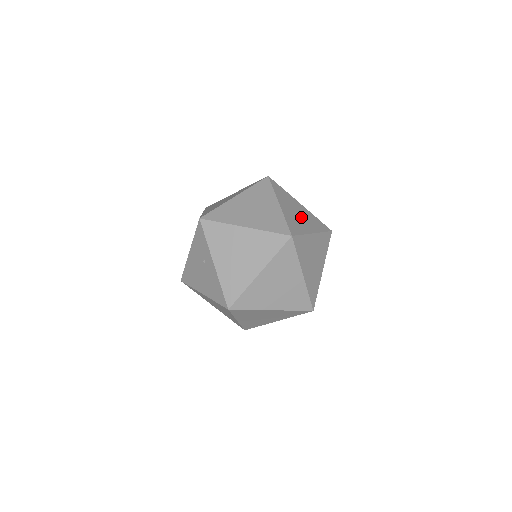
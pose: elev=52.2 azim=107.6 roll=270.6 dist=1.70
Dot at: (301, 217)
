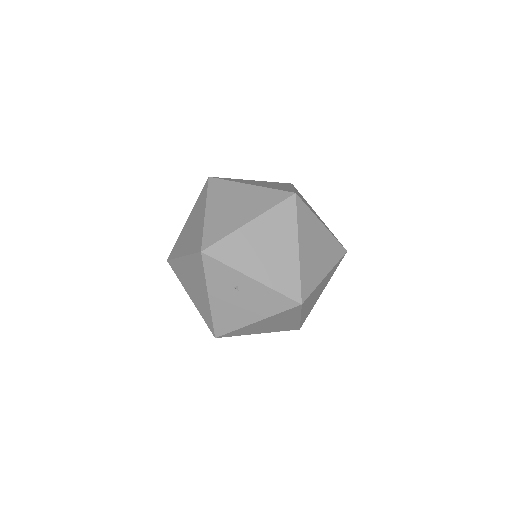
Dot at: occluded
